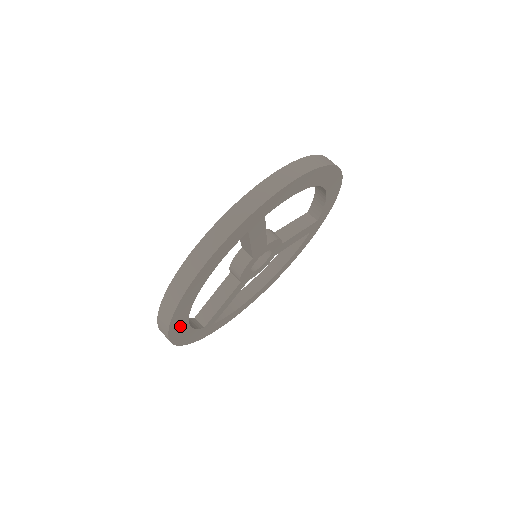
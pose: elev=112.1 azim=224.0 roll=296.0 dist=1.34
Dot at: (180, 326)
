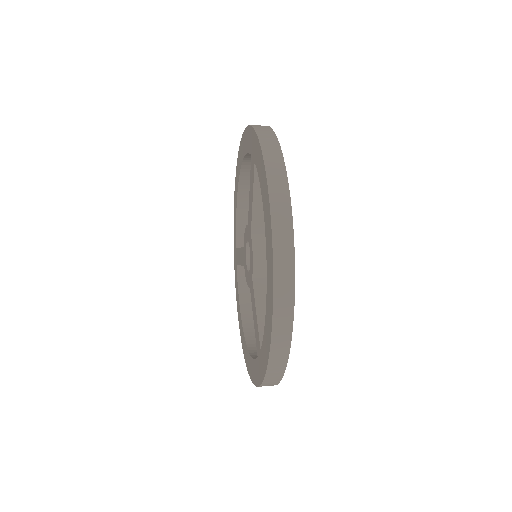
Dot at: occluded
